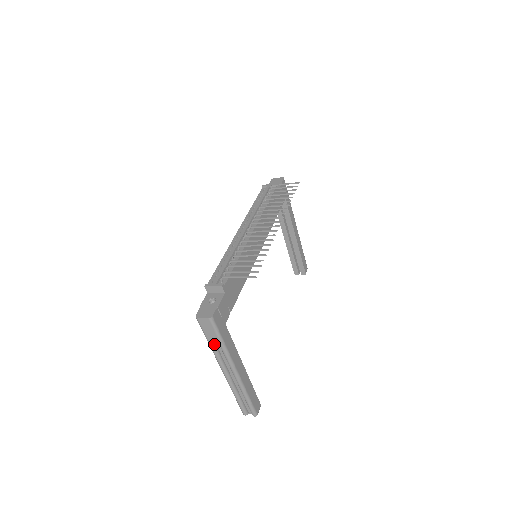
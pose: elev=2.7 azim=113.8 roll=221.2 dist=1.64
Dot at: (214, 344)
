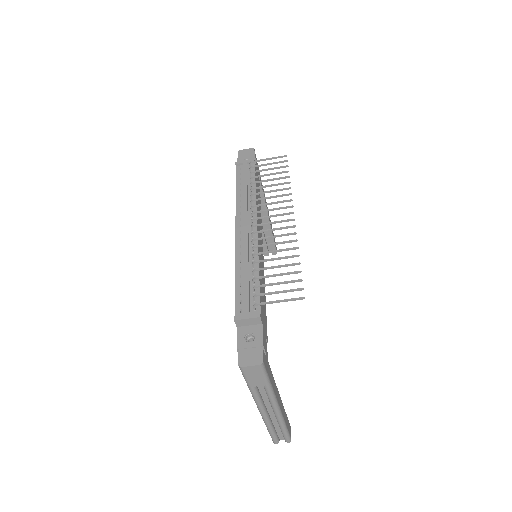
Dot at: (256, 388)
